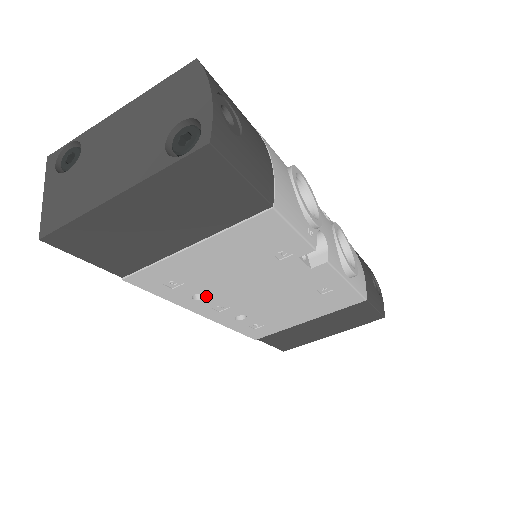
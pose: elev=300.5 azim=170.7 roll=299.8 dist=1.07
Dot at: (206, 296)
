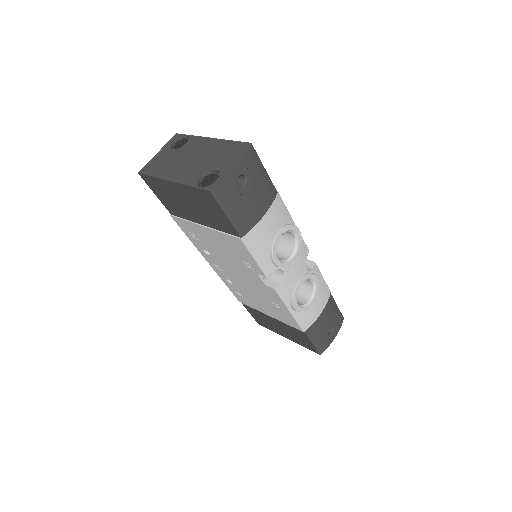
Dot at: (211, 255)
